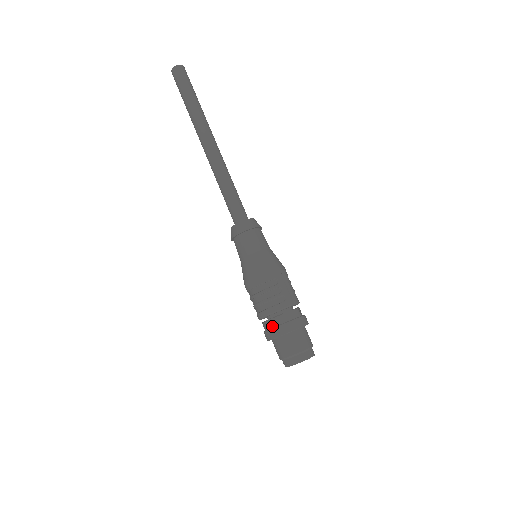
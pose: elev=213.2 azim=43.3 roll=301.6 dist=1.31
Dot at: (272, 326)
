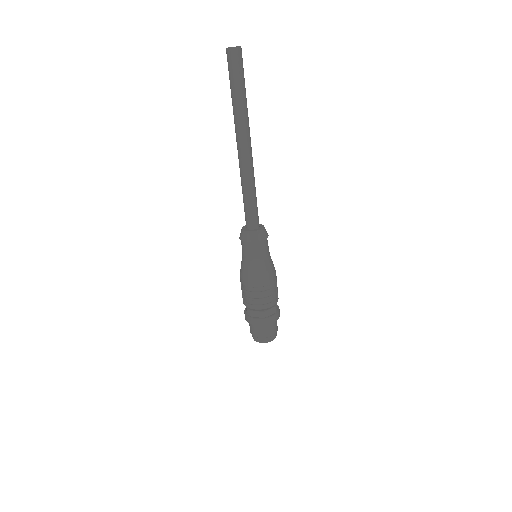
Dot at: (256, 316)
